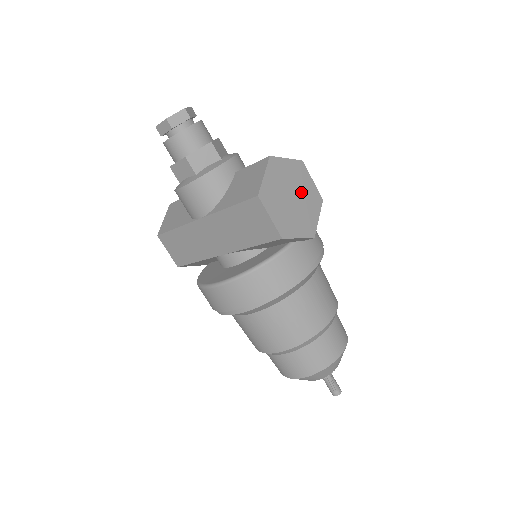
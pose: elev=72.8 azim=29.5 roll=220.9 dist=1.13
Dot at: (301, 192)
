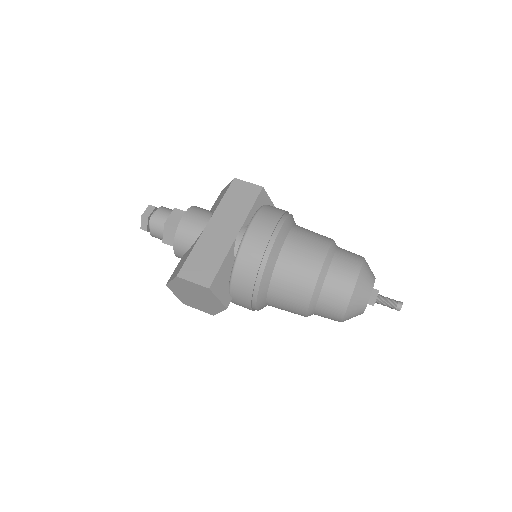
Dot at: occluded
